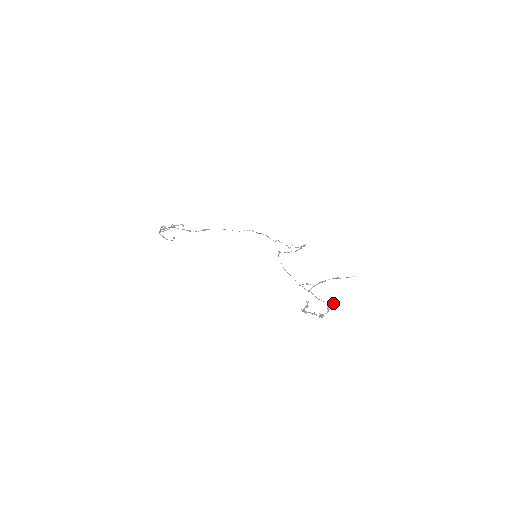
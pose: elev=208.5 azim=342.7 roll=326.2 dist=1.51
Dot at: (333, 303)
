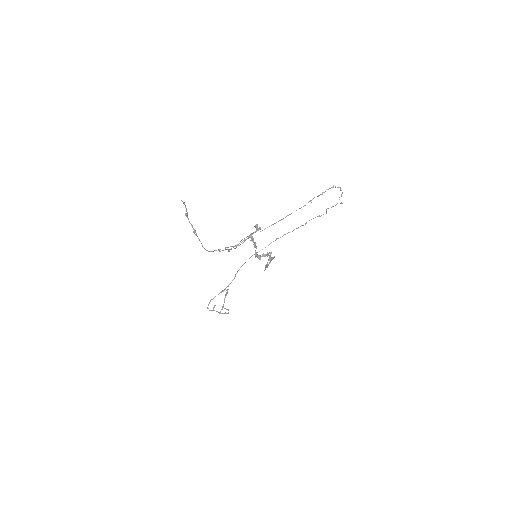
Dot at: (254, 232)
